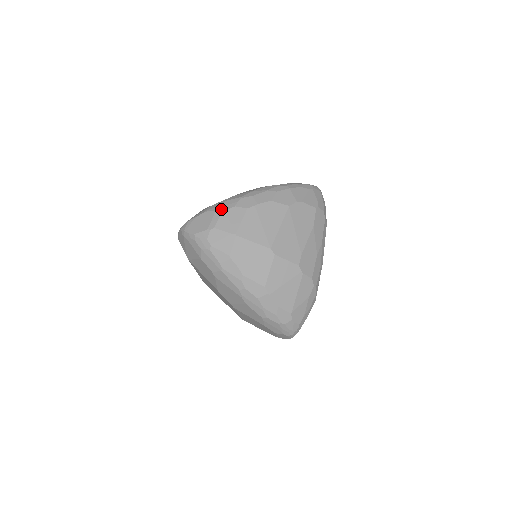
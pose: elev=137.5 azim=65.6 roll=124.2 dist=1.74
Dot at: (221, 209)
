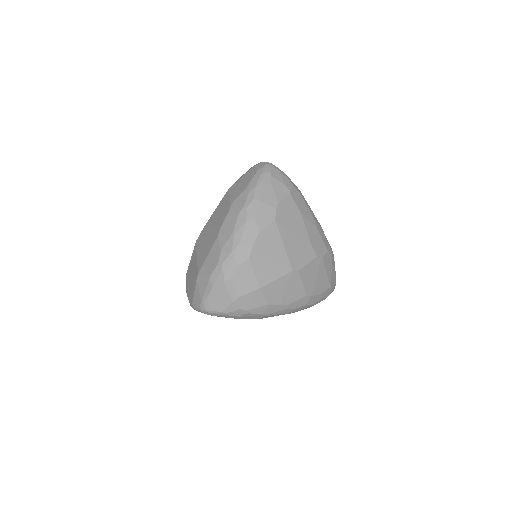
Dot at: (228, 277)
